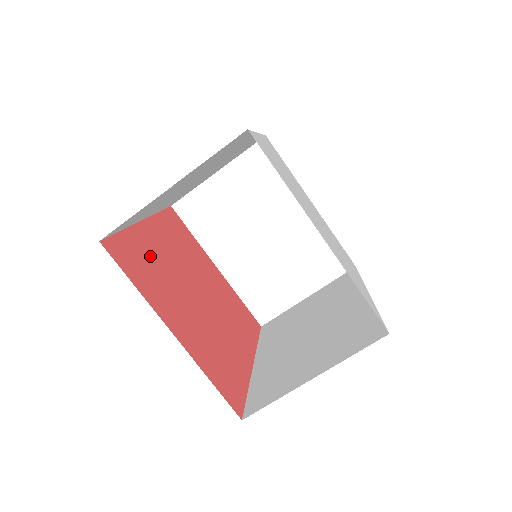
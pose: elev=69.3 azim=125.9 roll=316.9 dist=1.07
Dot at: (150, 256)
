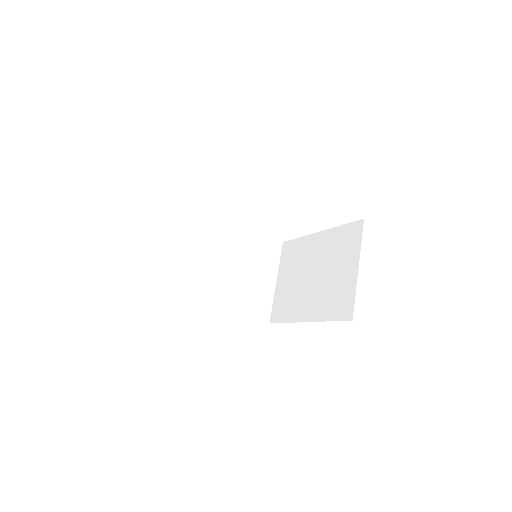
Dot at: occluded
